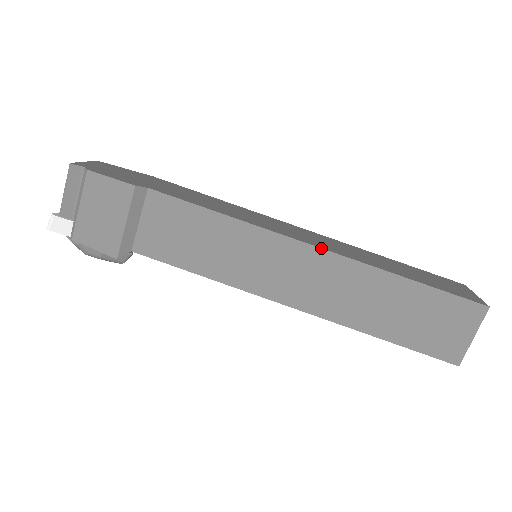
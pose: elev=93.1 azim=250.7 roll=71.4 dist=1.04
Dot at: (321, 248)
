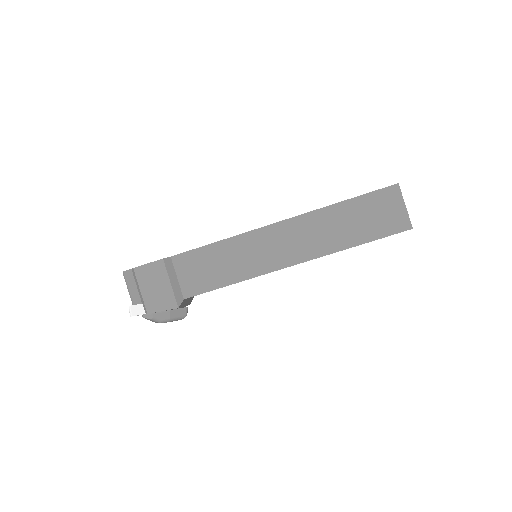
Dot at: (283, 220)
